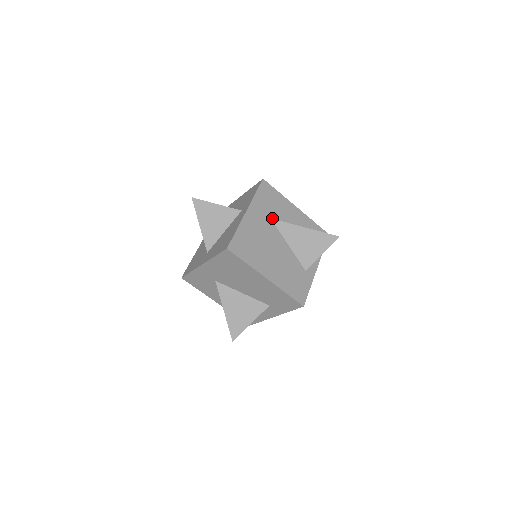
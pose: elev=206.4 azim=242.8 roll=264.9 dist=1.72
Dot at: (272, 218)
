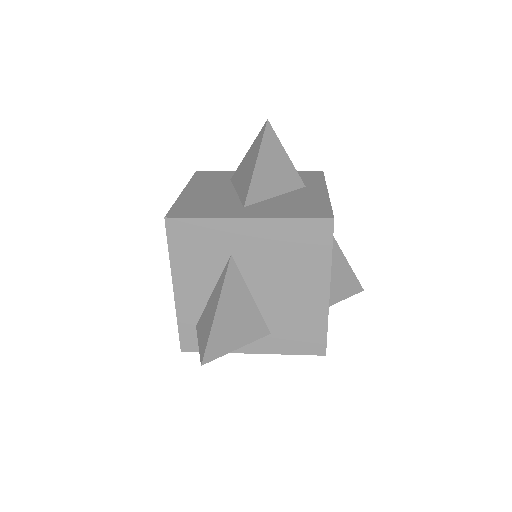
Dot at: occluded
